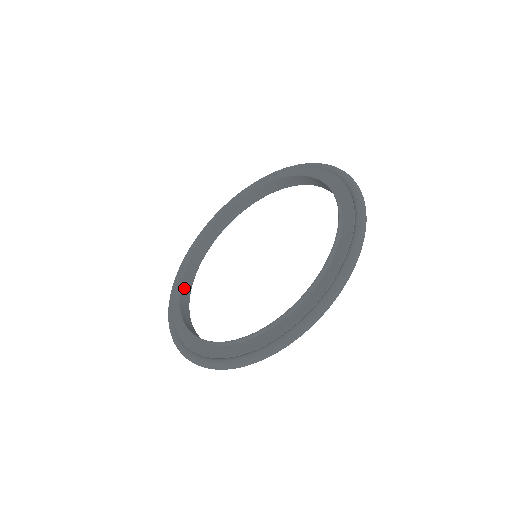
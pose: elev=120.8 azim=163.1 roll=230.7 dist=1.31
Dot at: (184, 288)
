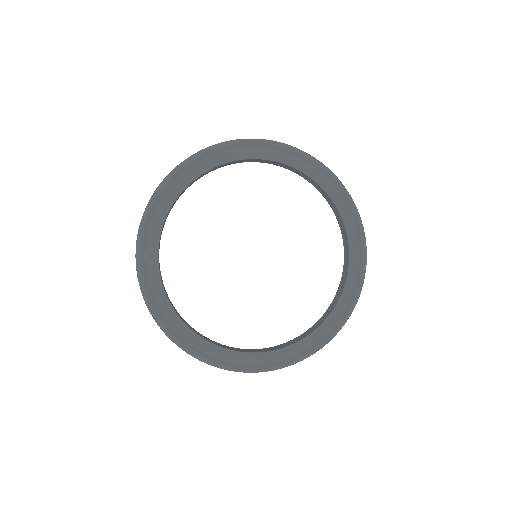
Dot at: (171, 303)
